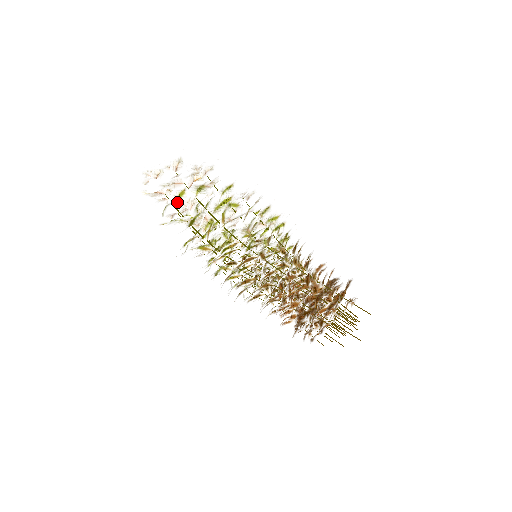
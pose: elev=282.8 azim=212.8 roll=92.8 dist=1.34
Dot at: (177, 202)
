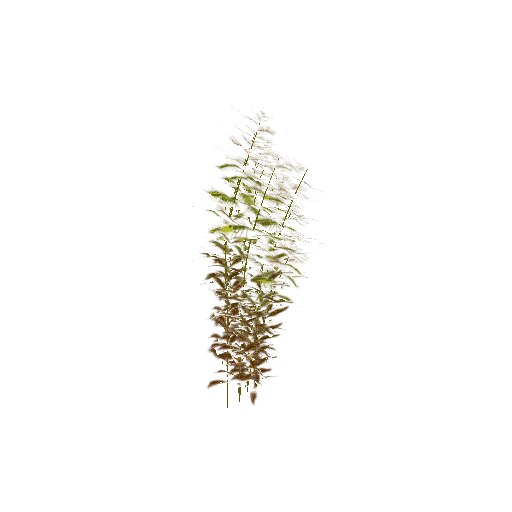
Dot at: (247, 178)
